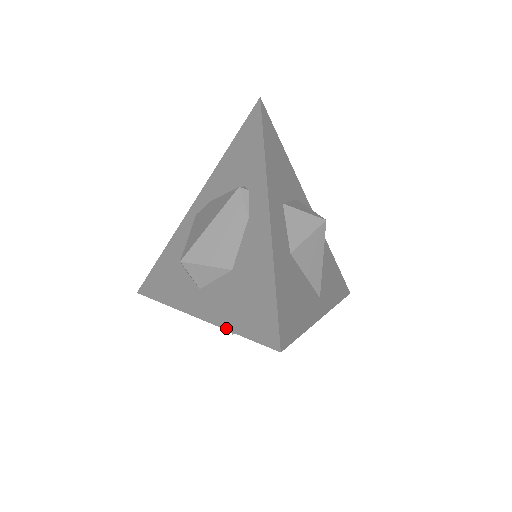
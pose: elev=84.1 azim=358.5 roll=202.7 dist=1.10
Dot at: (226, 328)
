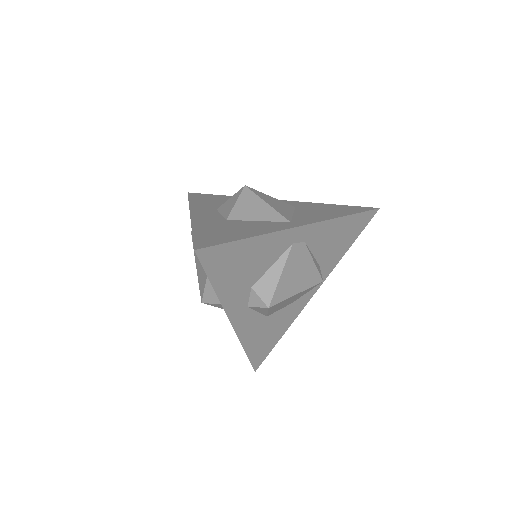
Dot at: (216, 294)
